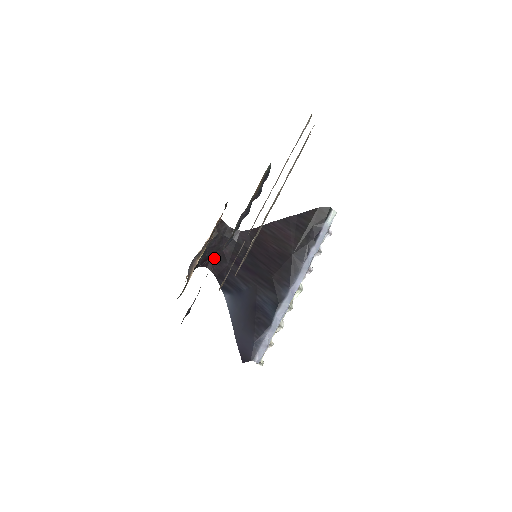
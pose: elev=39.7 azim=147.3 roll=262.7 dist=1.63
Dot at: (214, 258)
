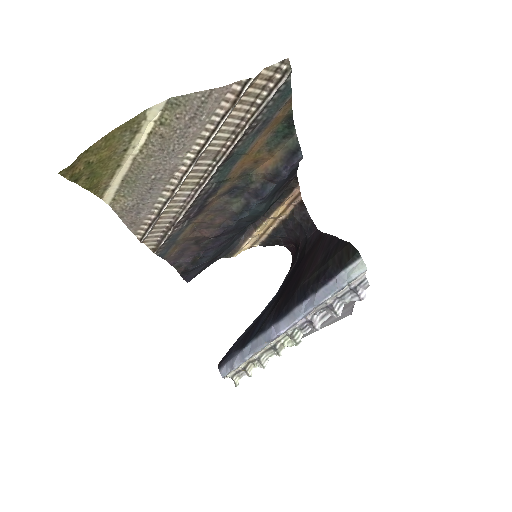
Dot at: (296, 246)
